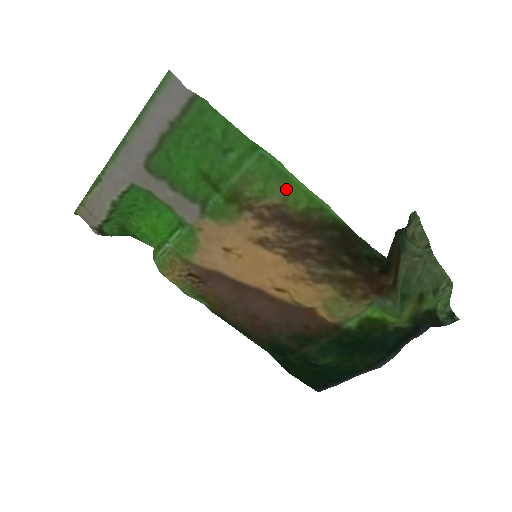
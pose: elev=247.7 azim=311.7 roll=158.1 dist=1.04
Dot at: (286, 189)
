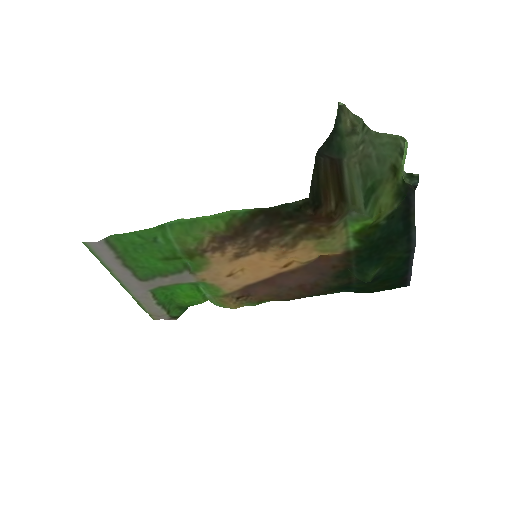
Dot at: (202, 228)
